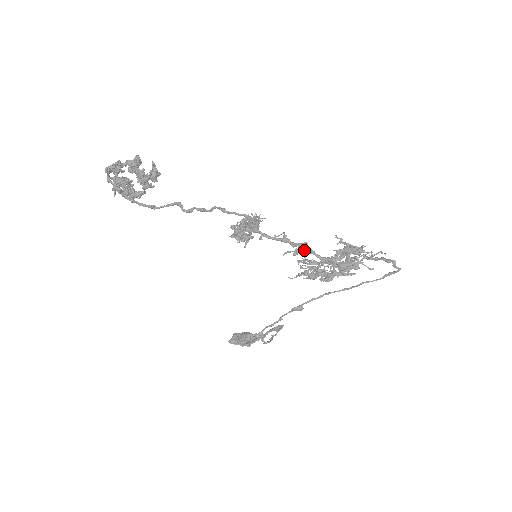
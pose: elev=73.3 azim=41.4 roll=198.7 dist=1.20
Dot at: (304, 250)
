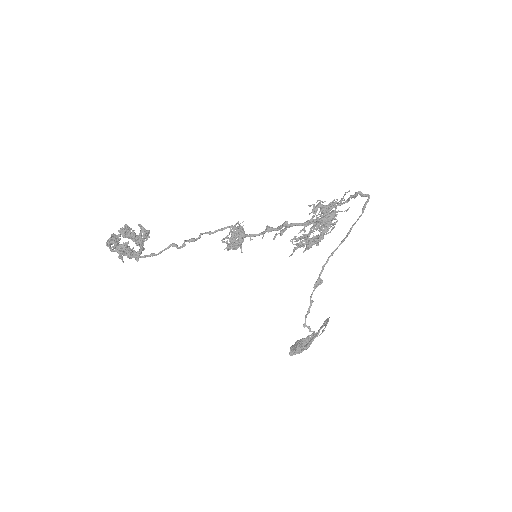
Dot at: (286, 227)
